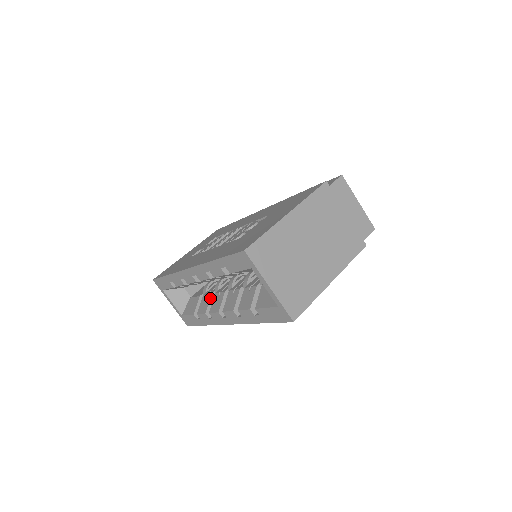
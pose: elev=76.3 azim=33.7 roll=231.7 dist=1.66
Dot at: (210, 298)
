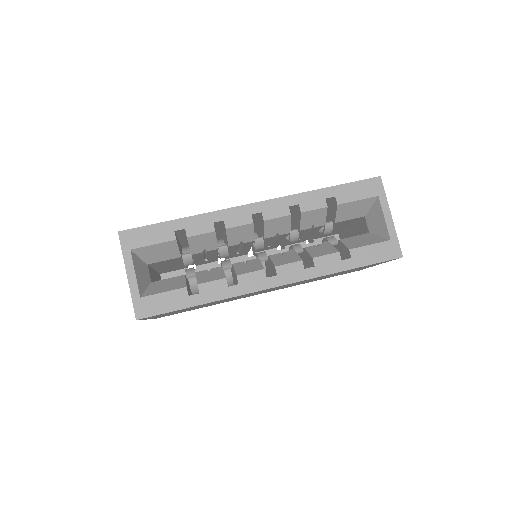
Dot at: occluded
